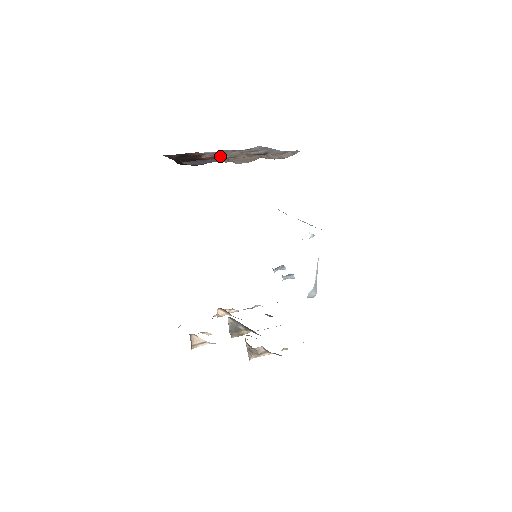
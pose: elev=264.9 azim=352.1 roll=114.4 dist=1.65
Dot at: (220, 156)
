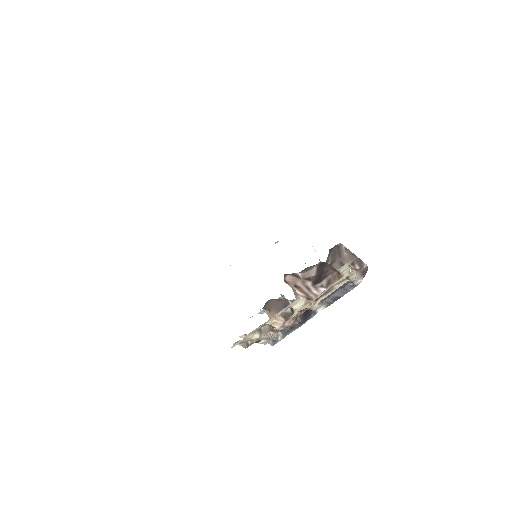
Dot at: occluded
